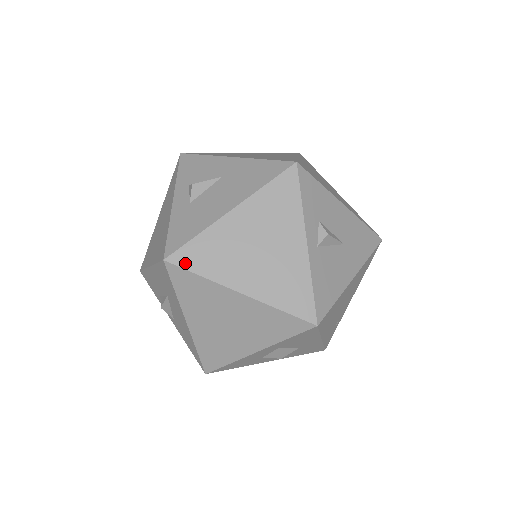
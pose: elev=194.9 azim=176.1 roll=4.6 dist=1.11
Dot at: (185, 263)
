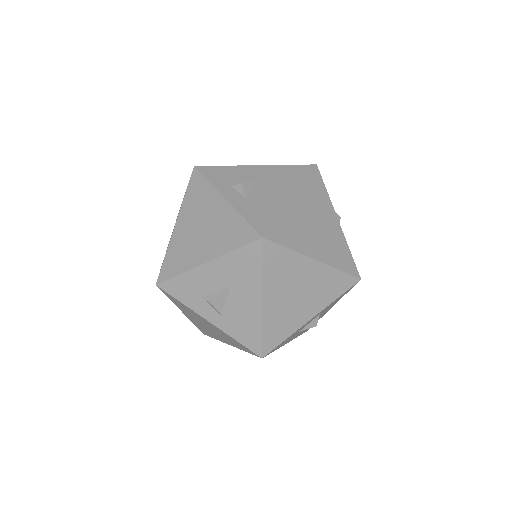
Dot at: (277, 239)
